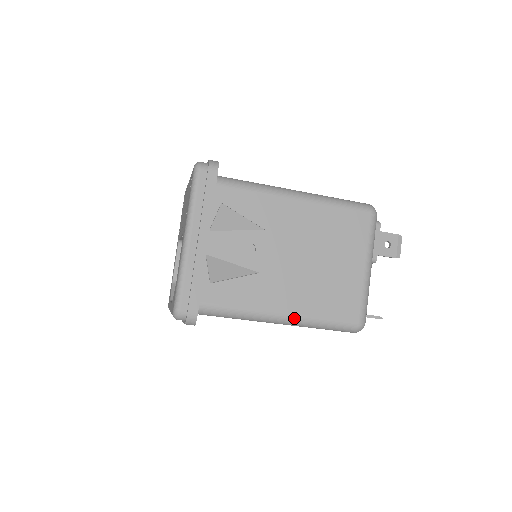
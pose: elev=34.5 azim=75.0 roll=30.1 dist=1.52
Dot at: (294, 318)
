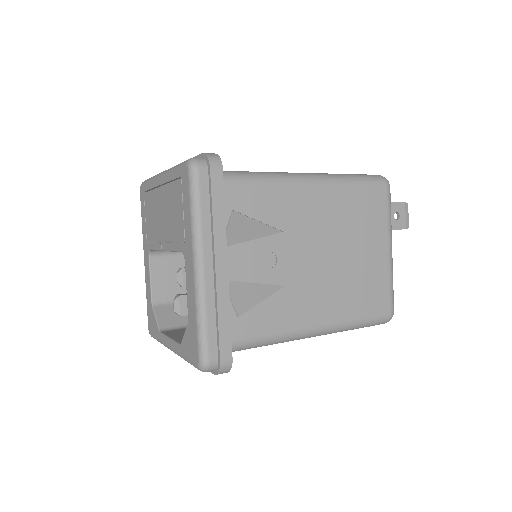
Dot at: (328, 328)
